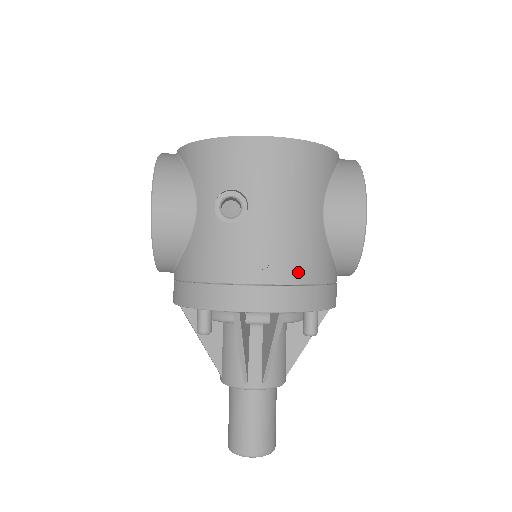
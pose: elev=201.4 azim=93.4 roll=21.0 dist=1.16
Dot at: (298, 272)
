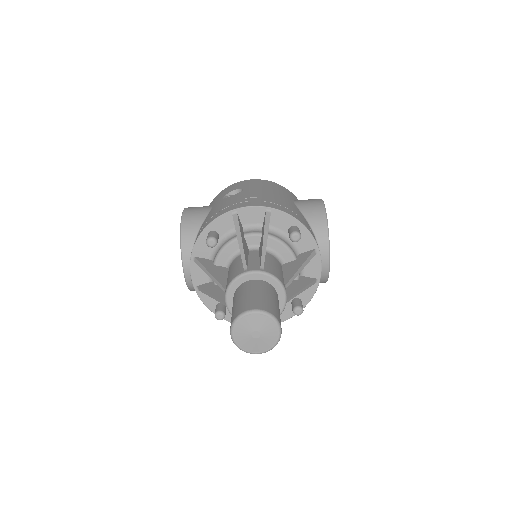
Dot at: (278, 202)
